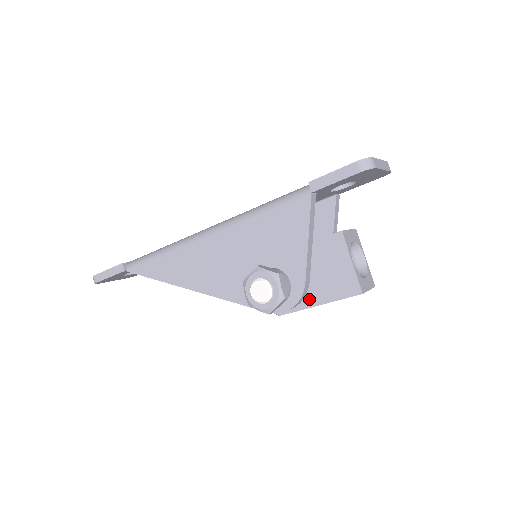
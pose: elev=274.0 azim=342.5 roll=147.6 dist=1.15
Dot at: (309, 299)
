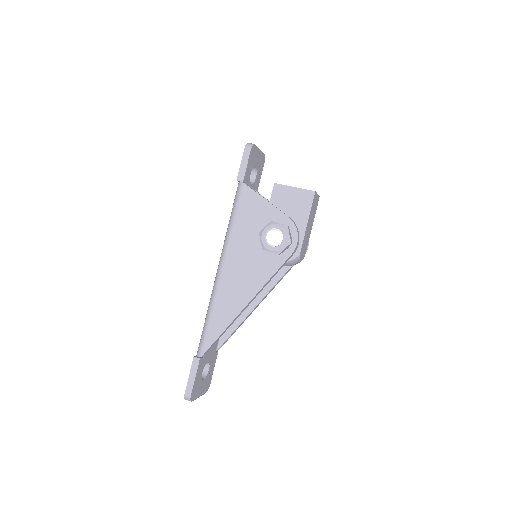
Dot at: (300, 227)
